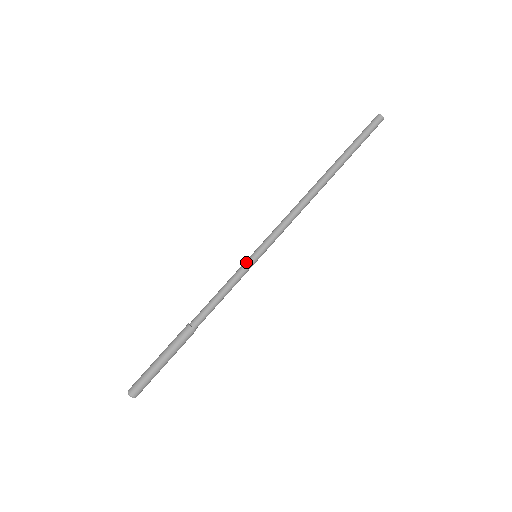
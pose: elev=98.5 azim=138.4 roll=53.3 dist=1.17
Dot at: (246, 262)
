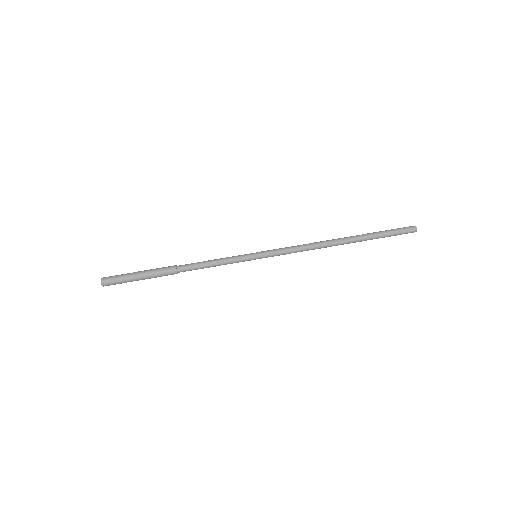
Dot at: (246, 255)
